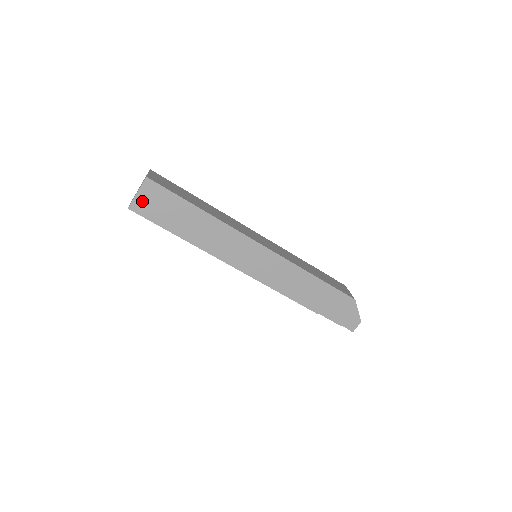
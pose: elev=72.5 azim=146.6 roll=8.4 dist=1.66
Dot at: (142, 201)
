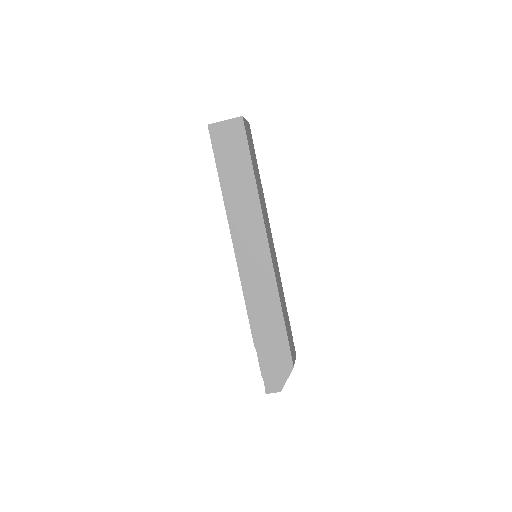
Dot at: (222, 129)
